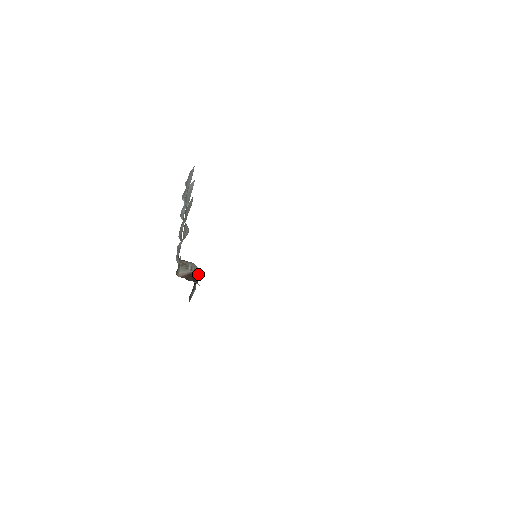
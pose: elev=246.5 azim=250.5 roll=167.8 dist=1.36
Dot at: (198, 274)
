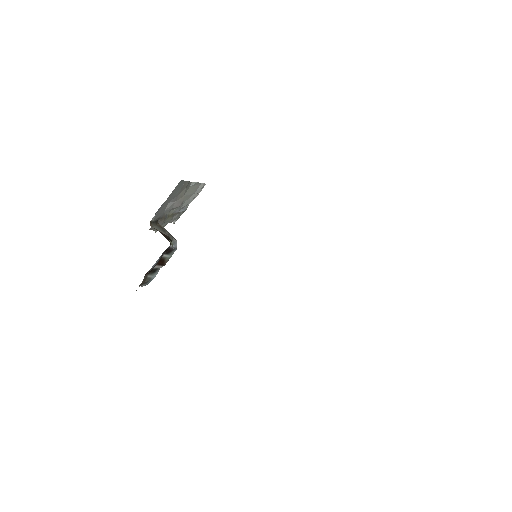
Dot at: (171, 251)
